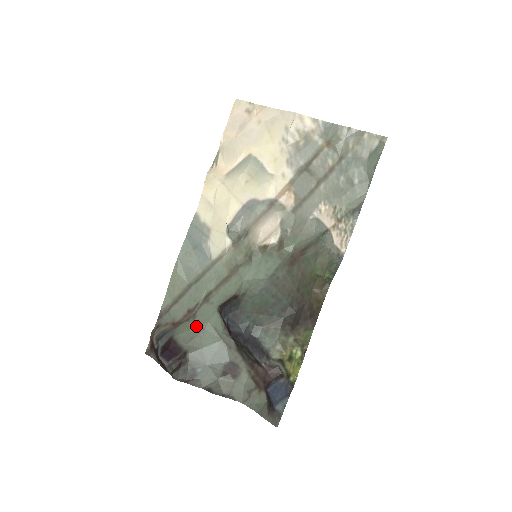
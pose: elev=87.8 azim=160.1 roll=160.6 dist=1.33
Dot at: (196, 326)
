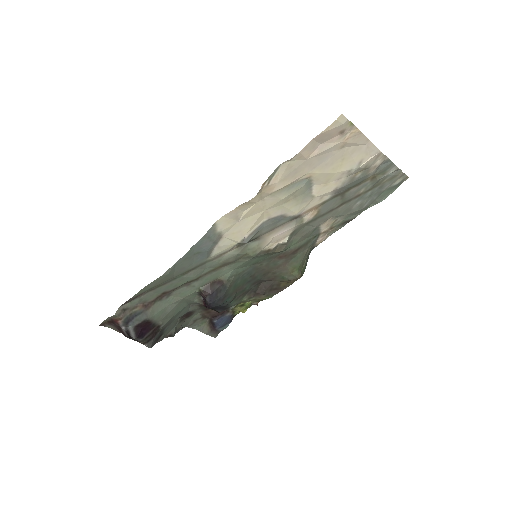
Dot at: (170, 303)
